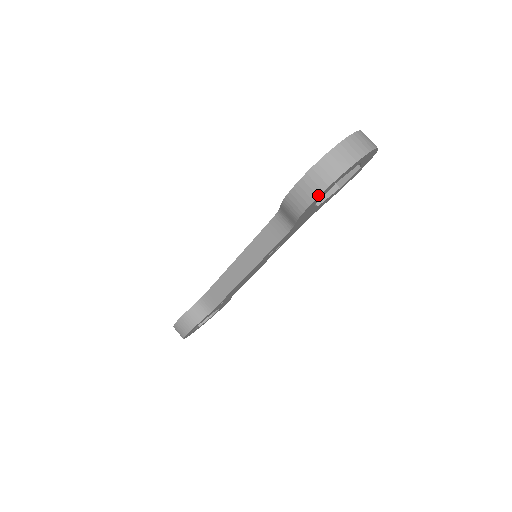
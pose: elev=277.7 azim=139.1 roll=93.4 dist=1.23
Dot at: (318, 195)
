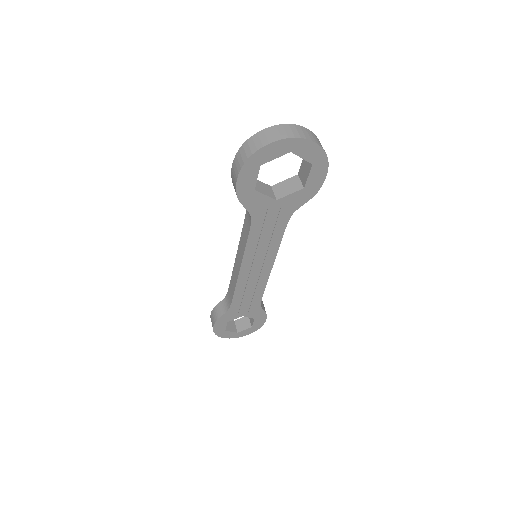
Dot at: (239, 172)
